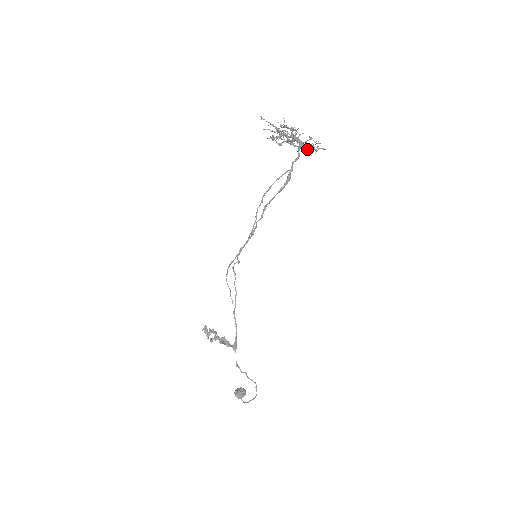
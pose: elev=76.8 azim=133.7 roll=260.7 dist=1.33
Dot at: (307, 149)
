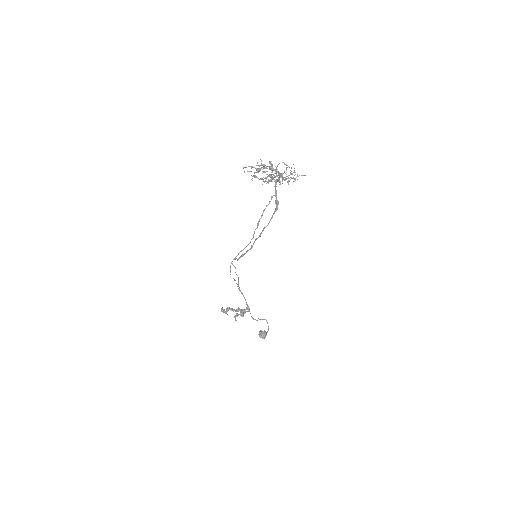
Dot at: (289, 180)
